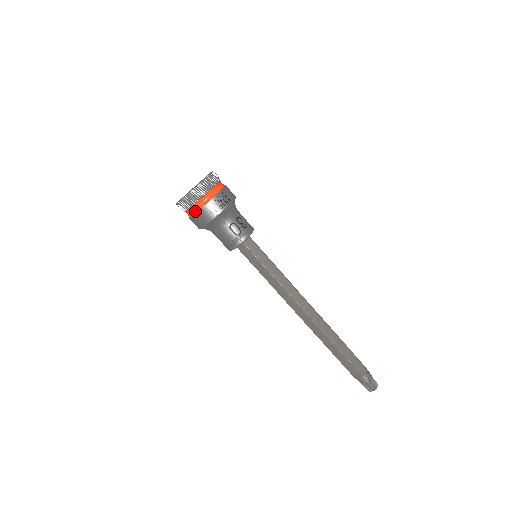
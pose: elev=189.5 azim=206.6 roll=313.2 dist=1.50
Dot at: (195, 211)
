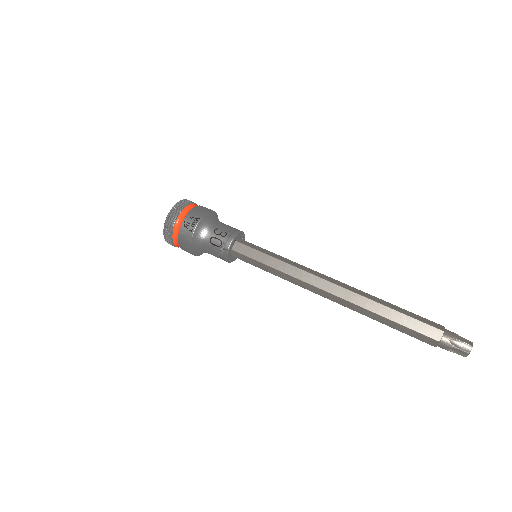
Dot at: (178, 244)
